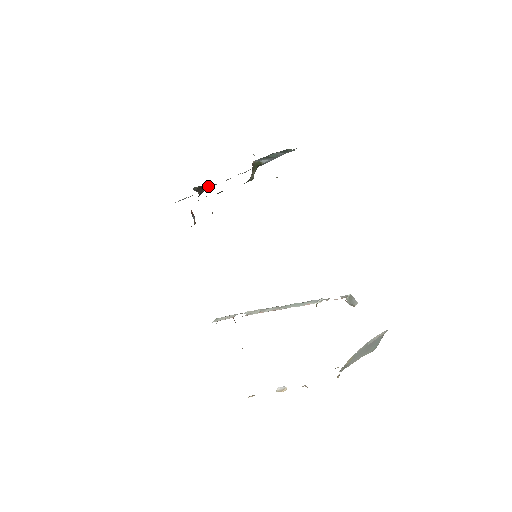
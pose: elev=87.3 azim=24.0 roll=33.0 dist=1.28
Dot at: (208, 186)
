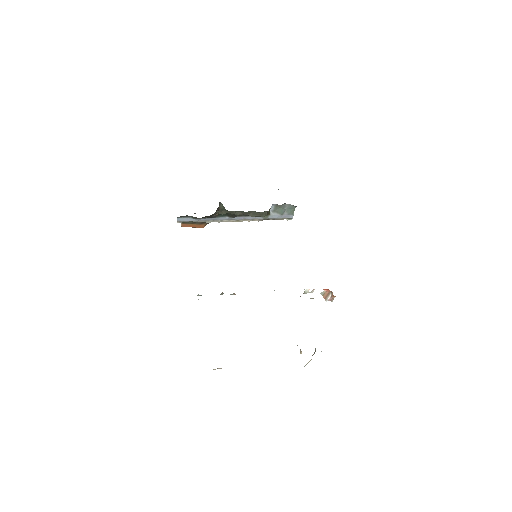
Dot at: occluded
